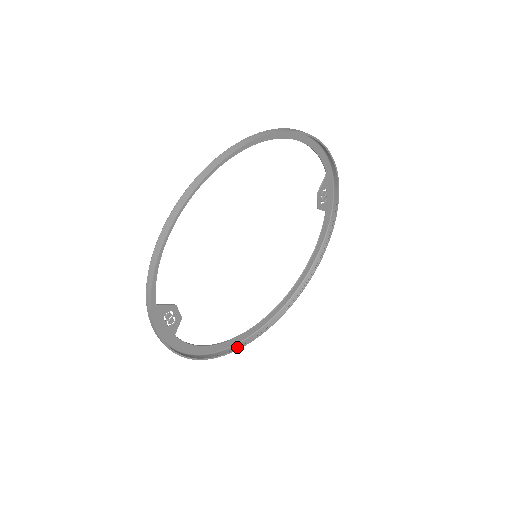
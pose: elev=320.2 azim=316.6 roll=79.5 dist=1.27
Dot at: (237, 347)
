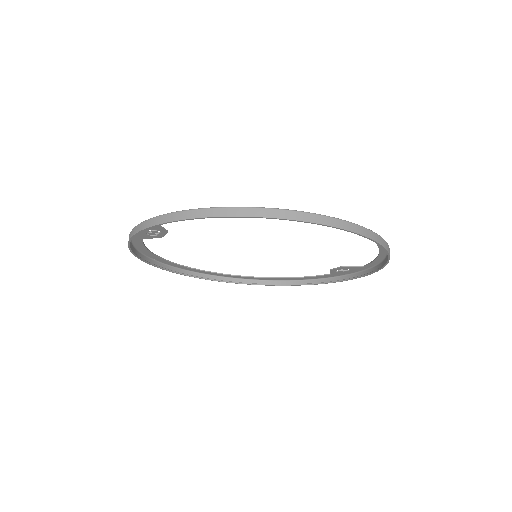
Dot at: (171, 269)
